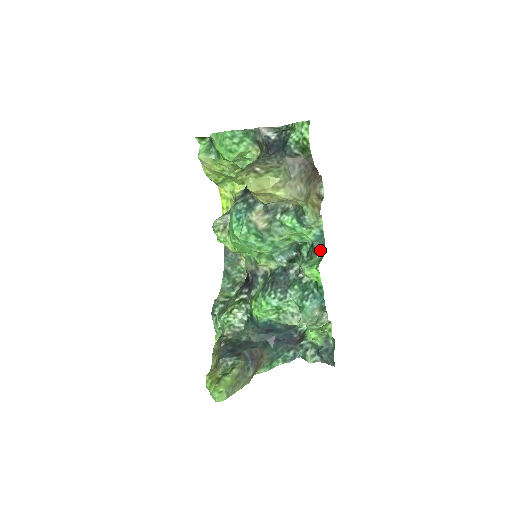
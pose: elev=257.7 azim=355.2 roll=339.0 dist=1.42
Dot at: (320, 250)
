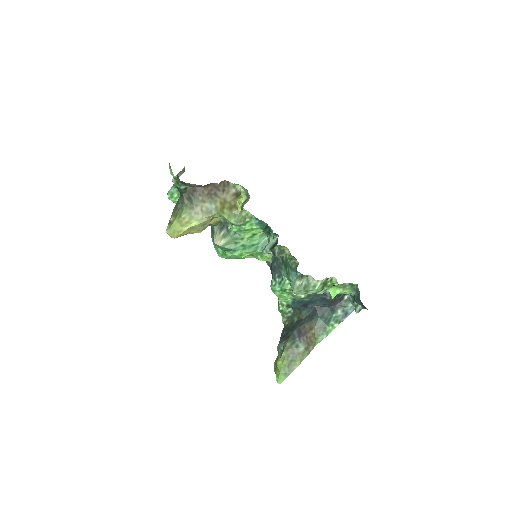
Dot at: (268, 232)
